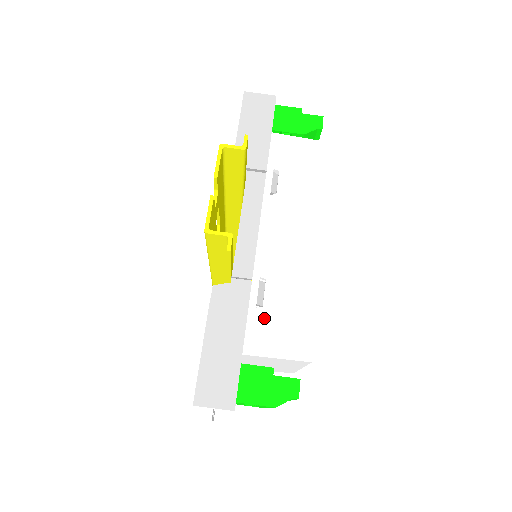
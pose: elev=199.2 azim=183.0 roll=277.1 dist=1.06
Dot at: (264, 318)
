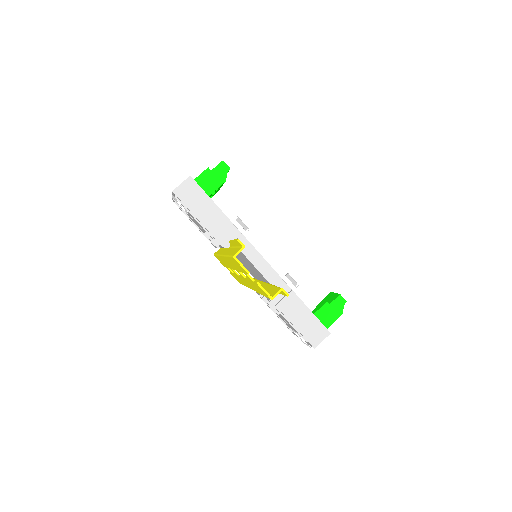
Dot at: (304, 289)
